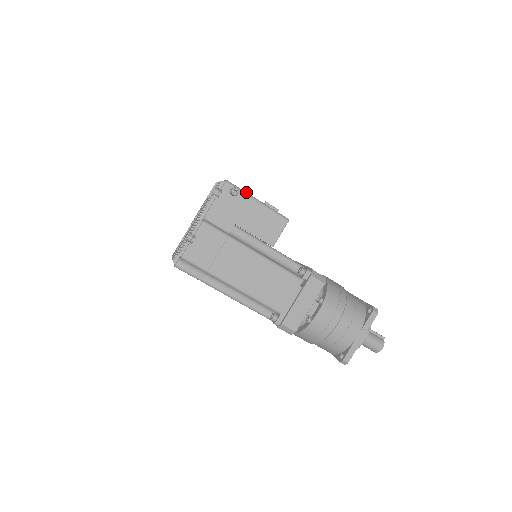
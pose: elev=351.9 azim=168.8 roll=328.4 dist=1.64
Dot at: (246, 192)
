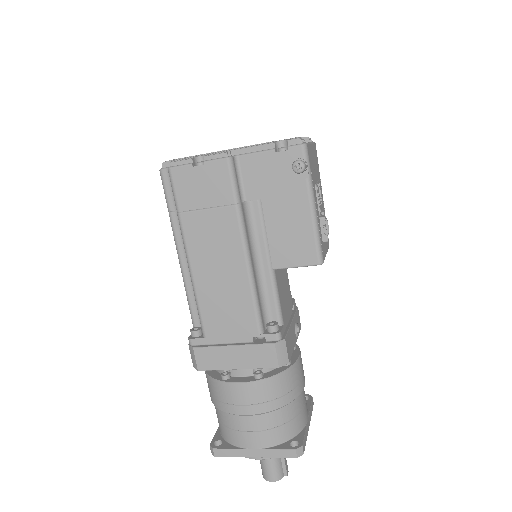
Dot at: (312, 181)
